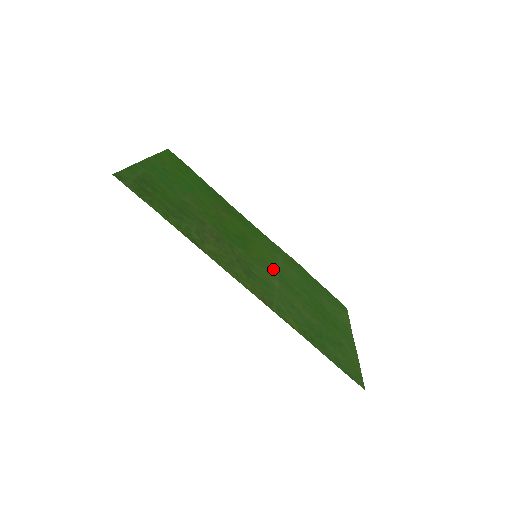
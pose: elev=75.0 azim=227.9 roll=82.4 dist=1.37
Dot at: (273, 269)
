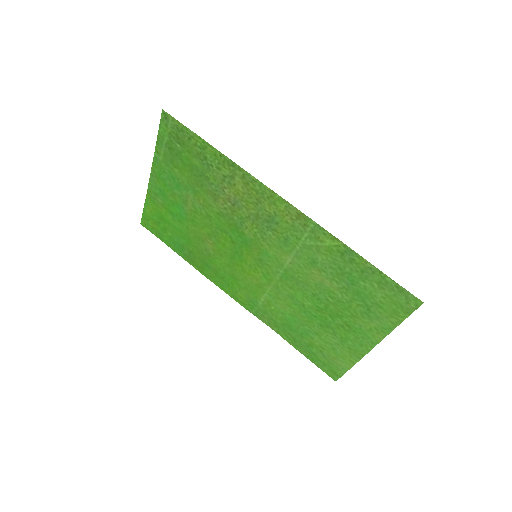
Dot at: (273, 272)
